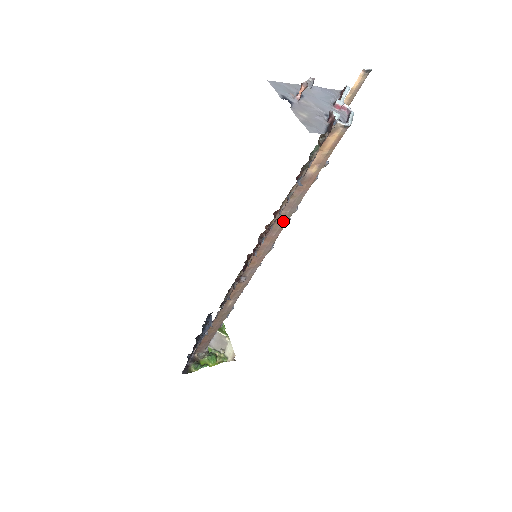
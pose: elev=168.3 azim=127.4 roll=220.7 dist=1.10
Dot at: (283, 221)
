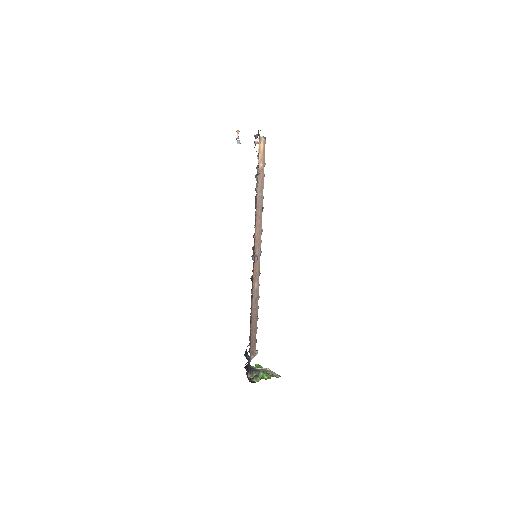
Dot at: (260, 203)
